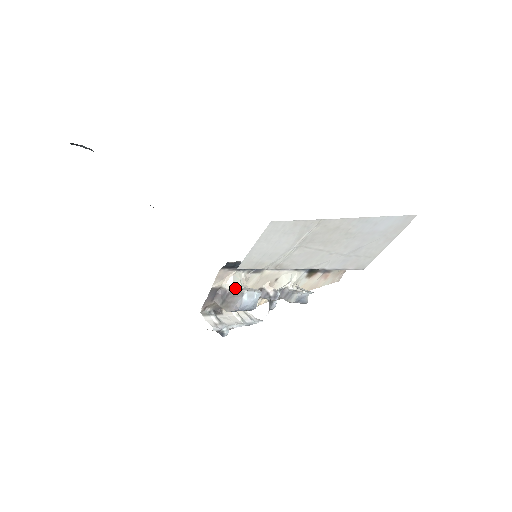
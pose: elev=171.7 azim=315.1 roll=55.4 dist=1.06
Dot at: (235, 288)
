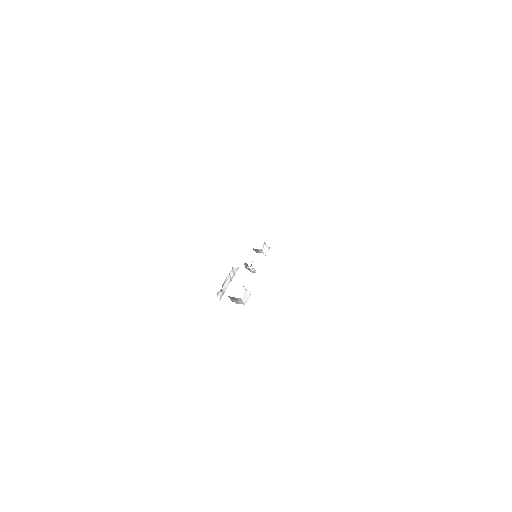
Dot at: (241, 299)
